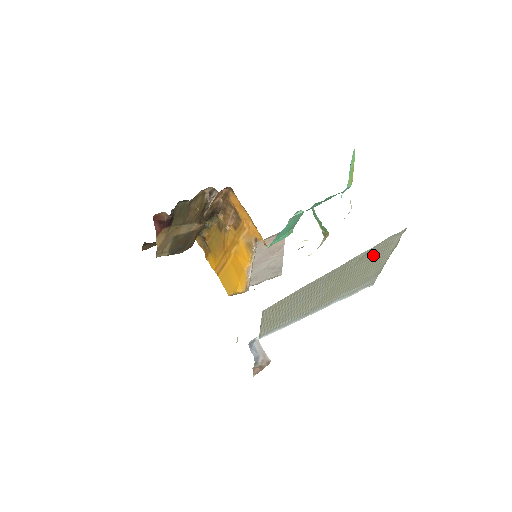
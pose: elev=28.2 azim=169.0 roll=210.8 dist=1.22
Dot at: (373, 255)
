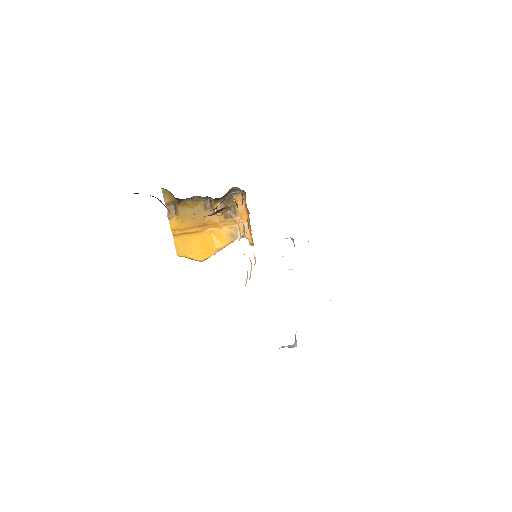
Dot at: occluded
